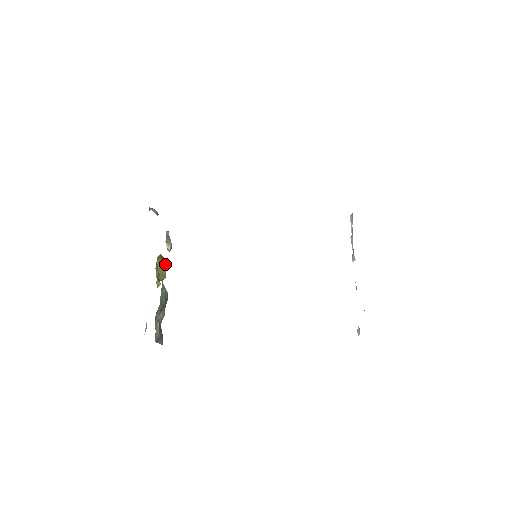
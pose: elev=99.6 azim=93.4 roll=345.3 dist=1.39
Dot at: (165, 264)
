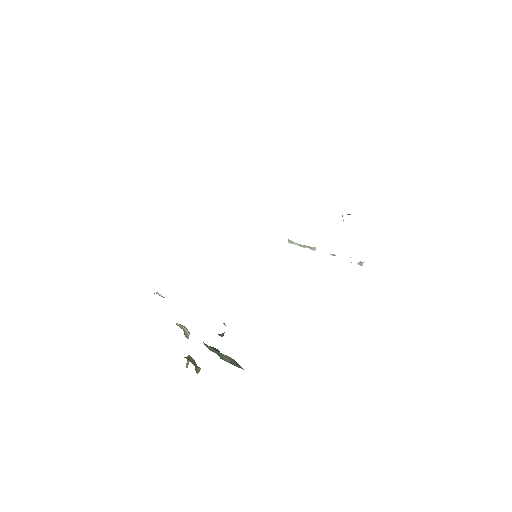
Dot at: (191, 357)
